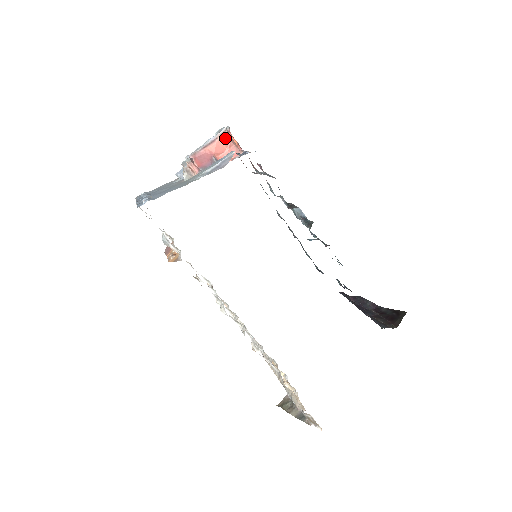
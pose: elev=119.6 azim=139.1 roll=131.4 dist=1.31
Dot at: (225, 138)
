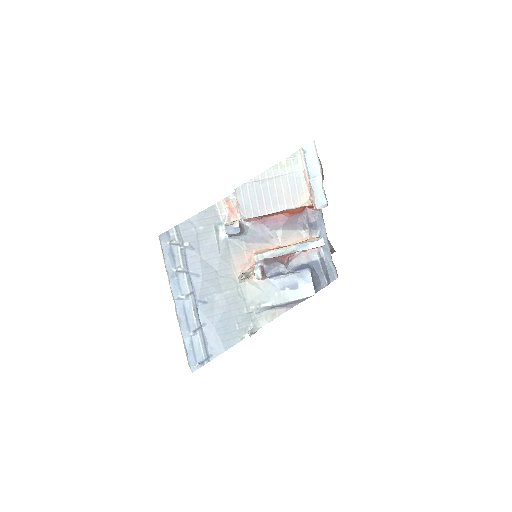
Dot at: occluded
